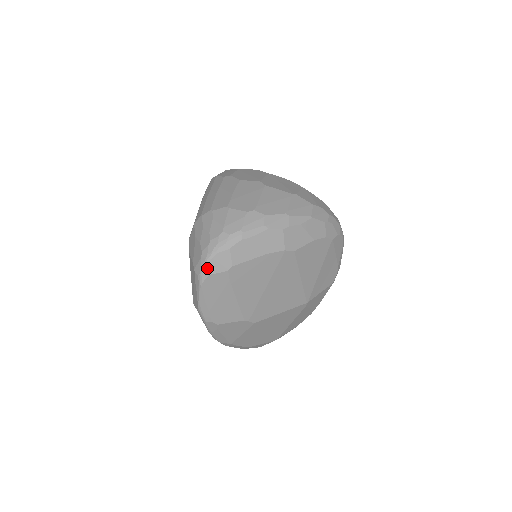
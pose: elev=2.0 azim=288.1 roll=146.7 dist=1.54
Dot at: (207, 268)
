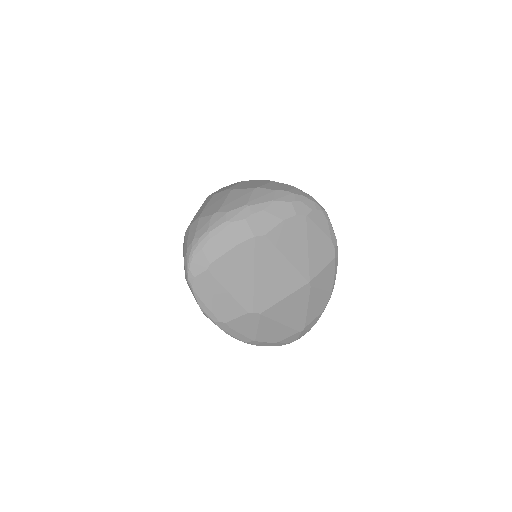
Dot at: (190, 272)
